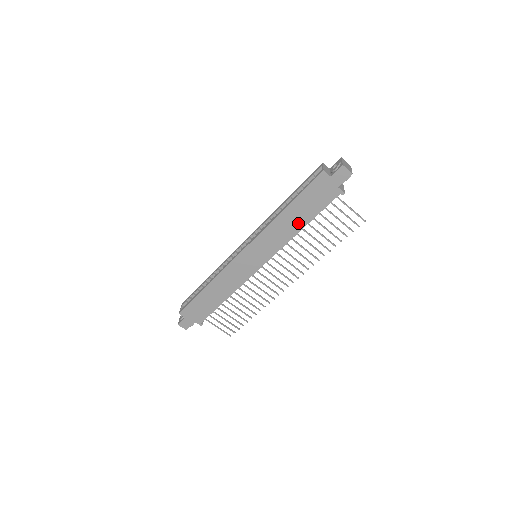
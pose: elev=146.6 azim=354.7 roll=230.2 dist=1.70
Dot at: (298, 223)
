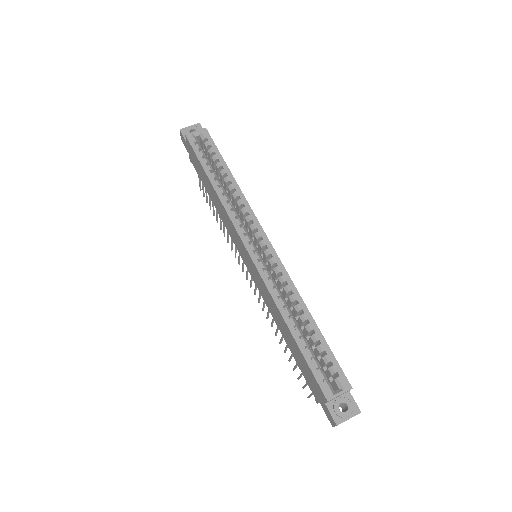
Dot at: (284, 333)
